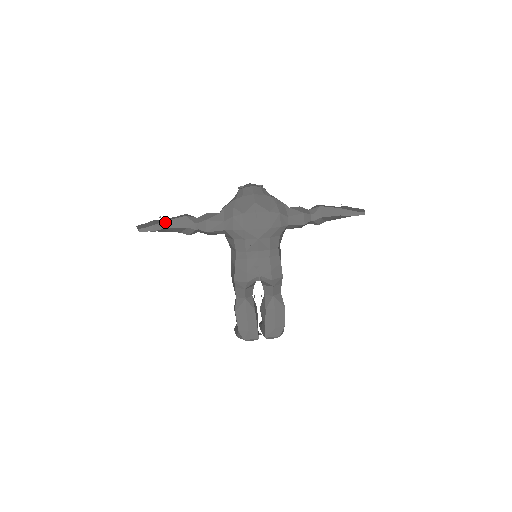
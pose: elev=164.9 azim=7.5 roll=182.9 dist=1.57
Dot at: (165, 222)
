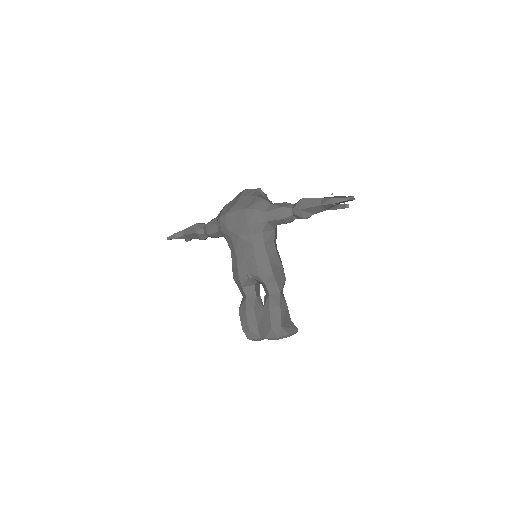
Dot at: (184, 230)
